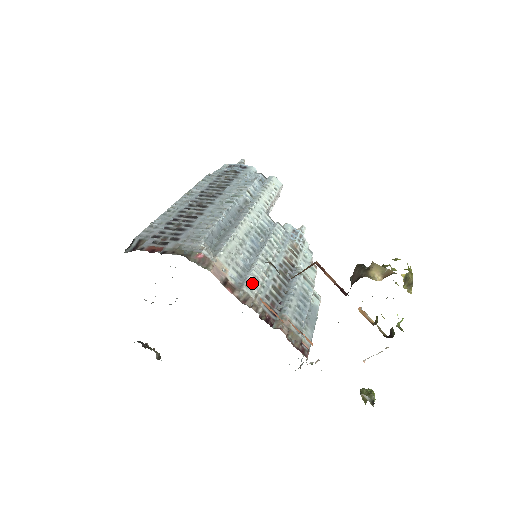
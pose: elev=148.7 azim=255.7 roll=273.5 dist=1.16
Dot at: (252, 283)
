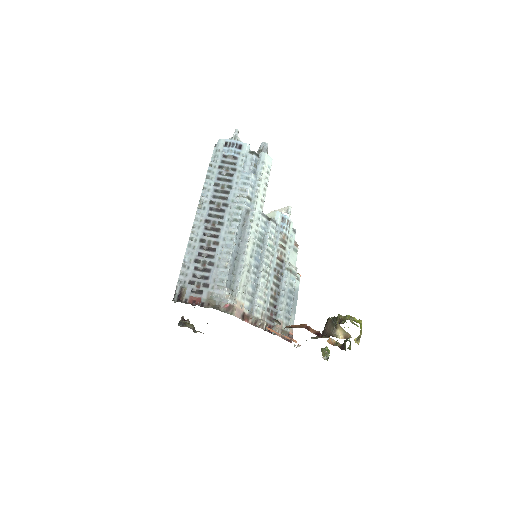
Dot at: (259, 305)
